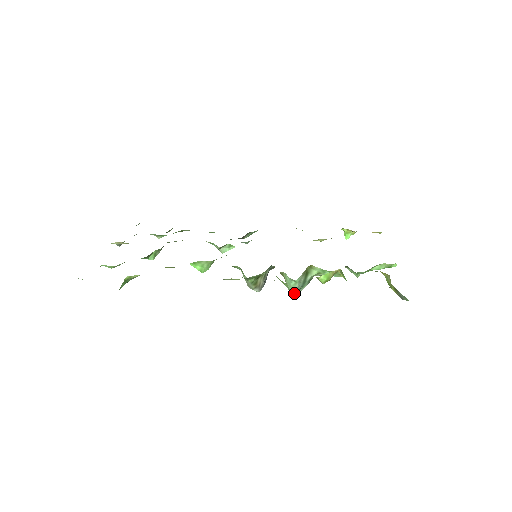
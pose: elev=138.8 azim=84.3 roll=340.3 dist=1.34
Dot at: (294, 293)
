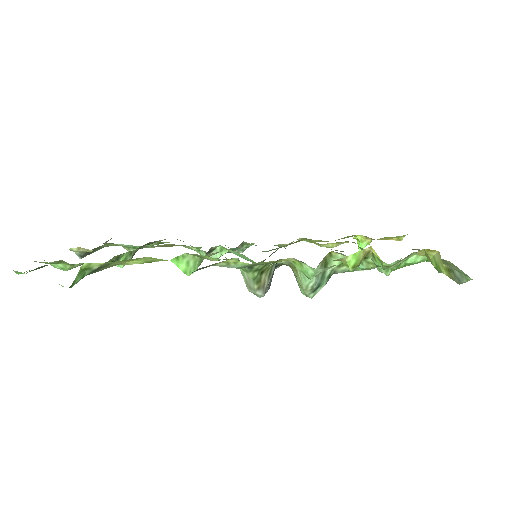
Dot at: (309, 294)
